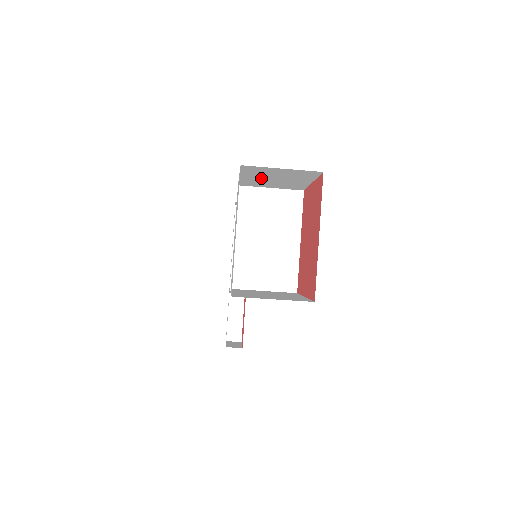
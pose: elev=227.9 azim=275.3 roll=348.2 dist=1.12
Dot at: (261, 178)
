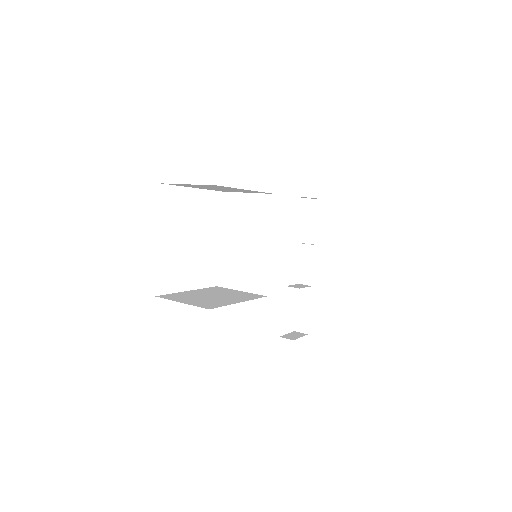
Dot at: (210, 188)
